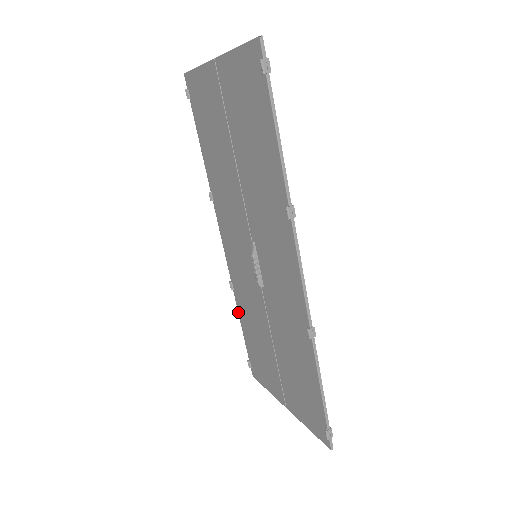
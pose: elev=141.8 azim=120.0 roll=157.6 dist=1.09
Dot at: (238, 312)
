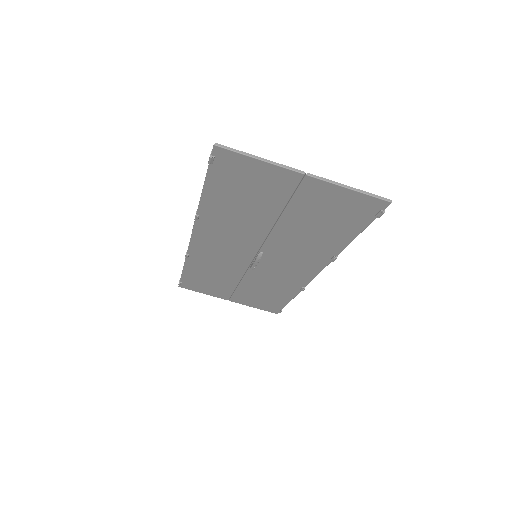
Dot at: (184, 265)
